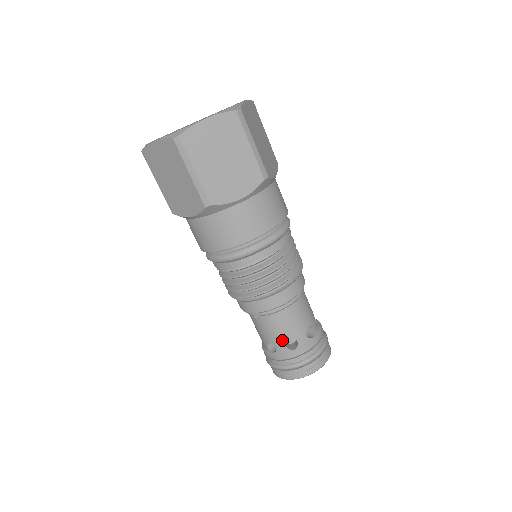
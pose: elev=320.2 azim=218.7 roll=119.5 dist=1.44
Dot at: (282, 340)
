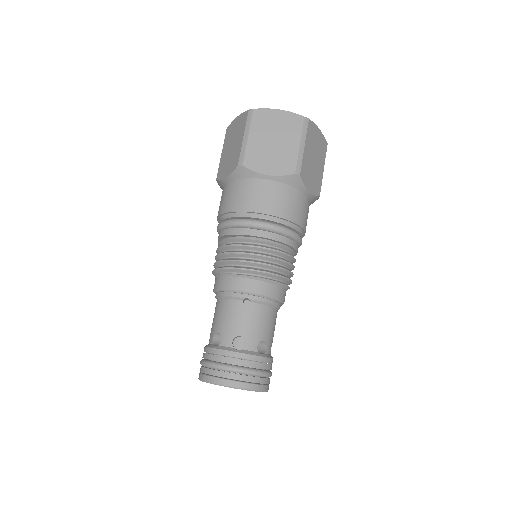
Dot at: (258, 337)
